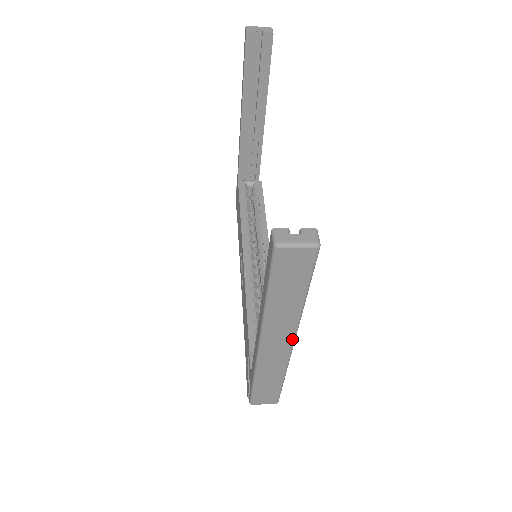
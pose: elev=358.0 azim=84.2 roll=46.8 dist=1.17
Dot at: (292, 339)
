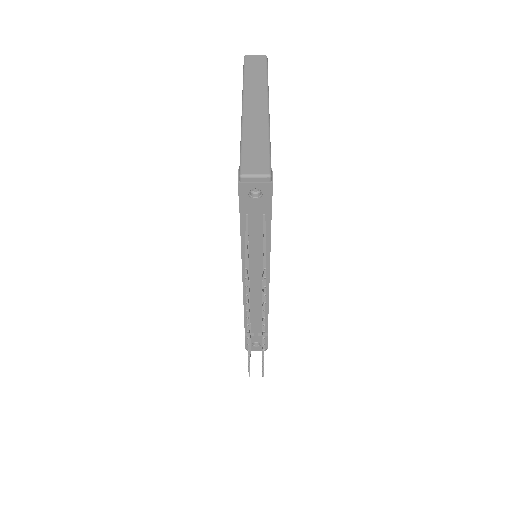
Dot at: (266, 101)
